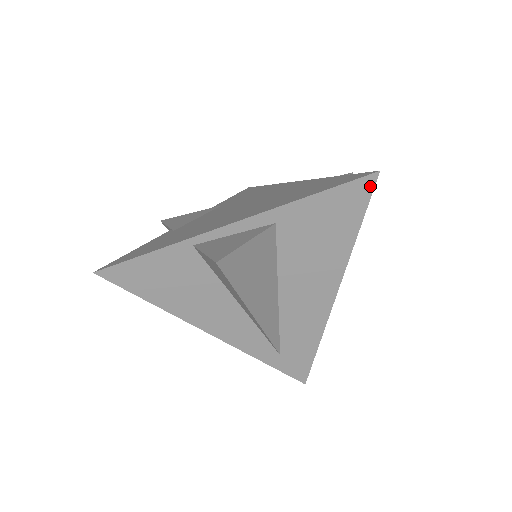
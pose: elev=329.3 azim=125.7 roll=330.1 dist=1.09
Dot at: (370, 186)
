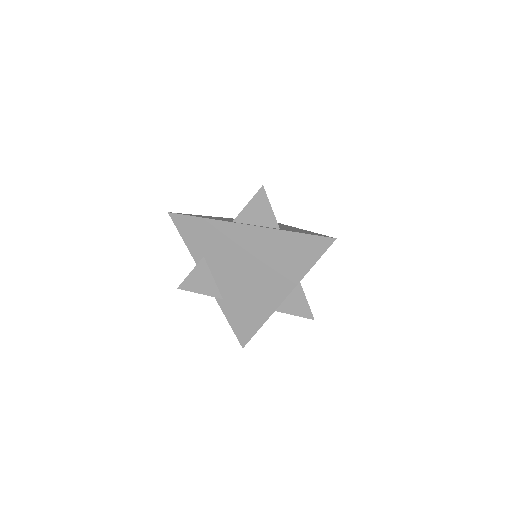
Dot at: occluded
